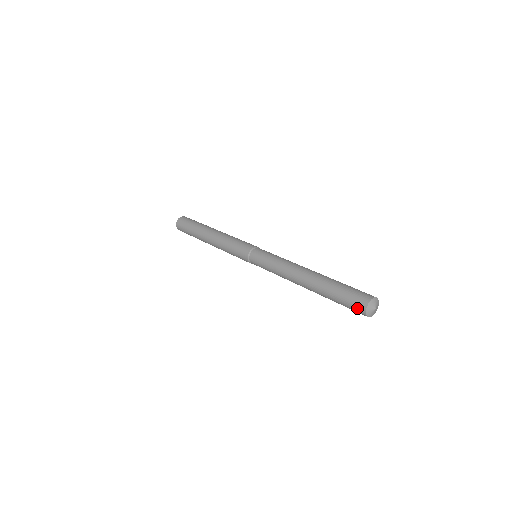
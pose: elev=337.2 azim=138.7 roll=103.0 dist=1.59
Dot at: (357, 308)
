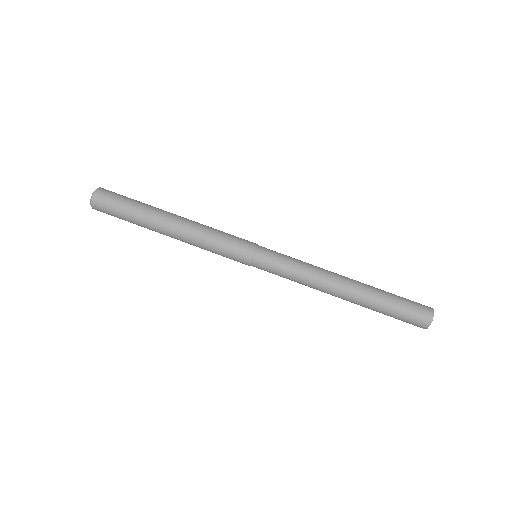
Dot at: (416, 325)
